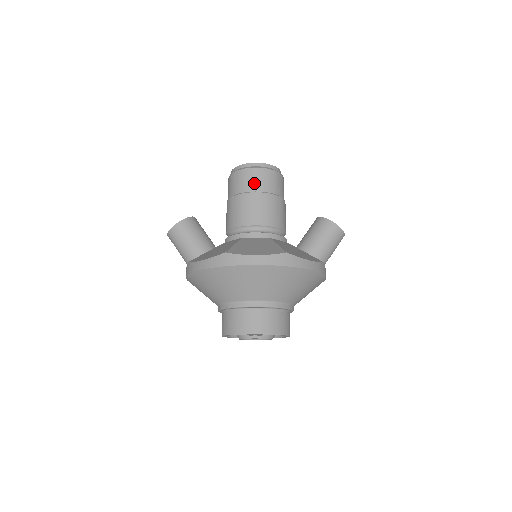
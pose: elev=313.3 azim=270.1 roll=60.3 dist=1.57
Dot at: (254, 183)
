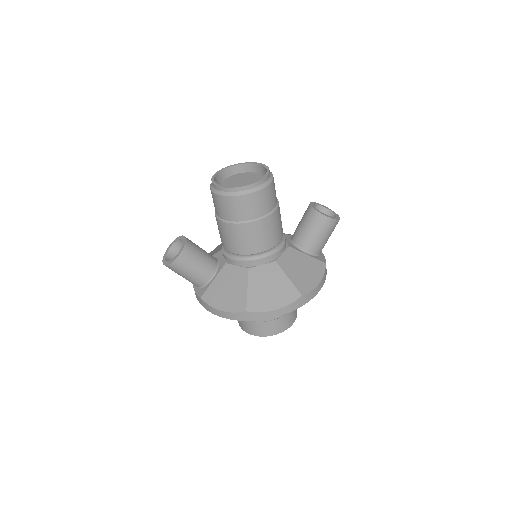
Dot at: (249, 211)
